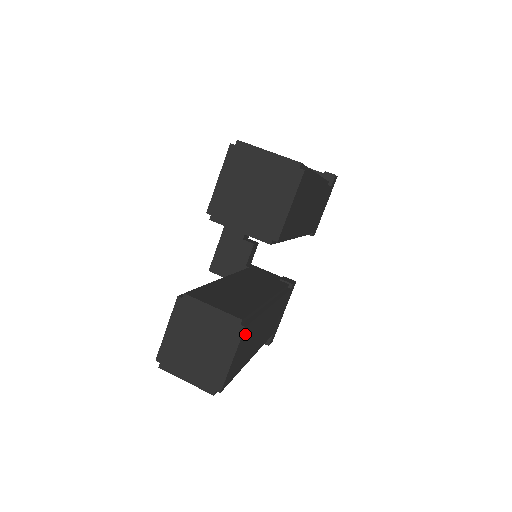
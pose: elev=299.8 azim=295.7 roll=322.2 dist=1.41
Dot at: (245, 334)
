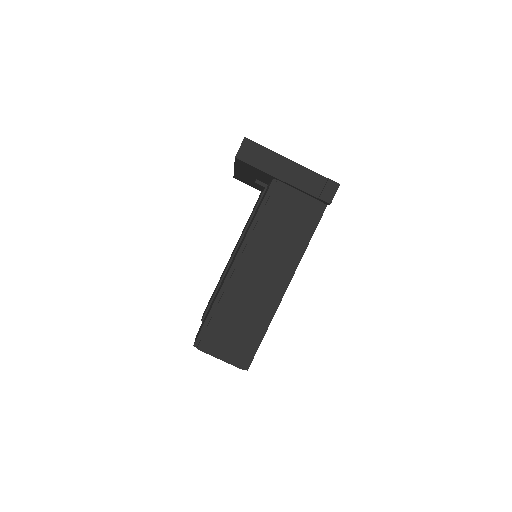
Dot at: occluded
